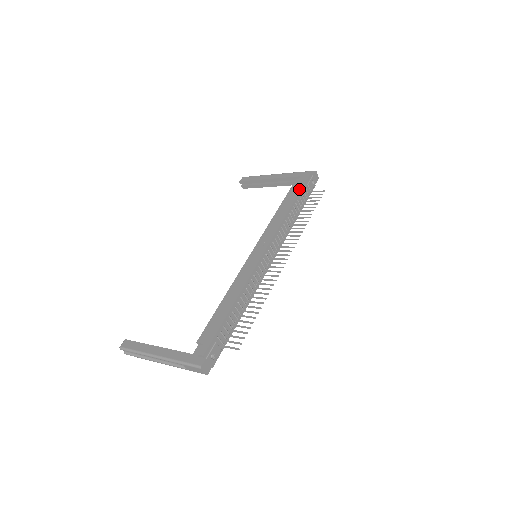
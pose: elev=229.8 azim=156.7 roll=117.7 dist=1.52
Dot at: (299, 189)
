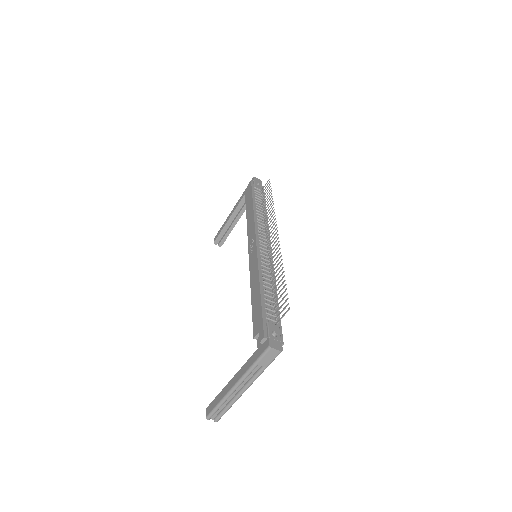
Dot at: (250, 194)
